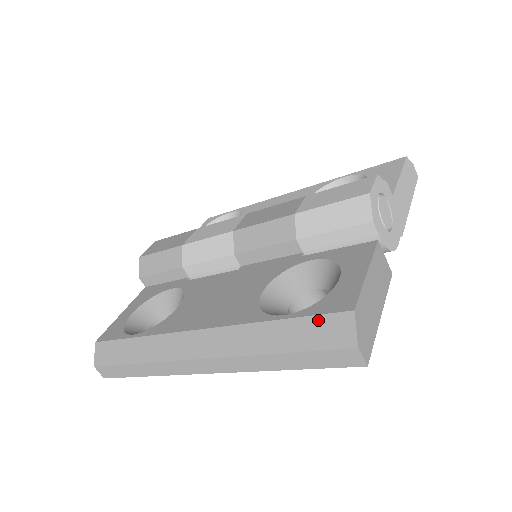
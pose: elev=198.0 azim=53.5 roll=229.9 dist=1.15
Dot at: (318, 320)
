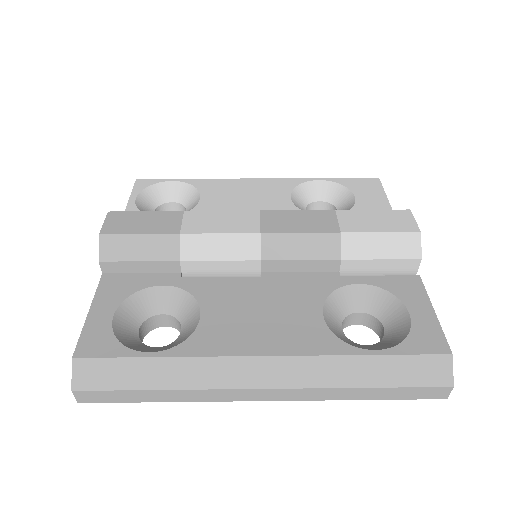
Dot at: (417, 359)
